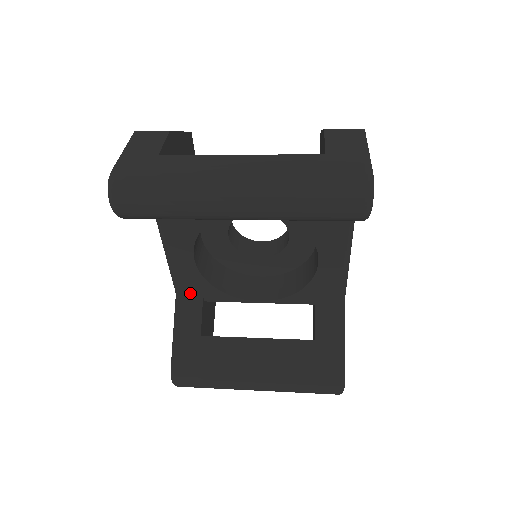
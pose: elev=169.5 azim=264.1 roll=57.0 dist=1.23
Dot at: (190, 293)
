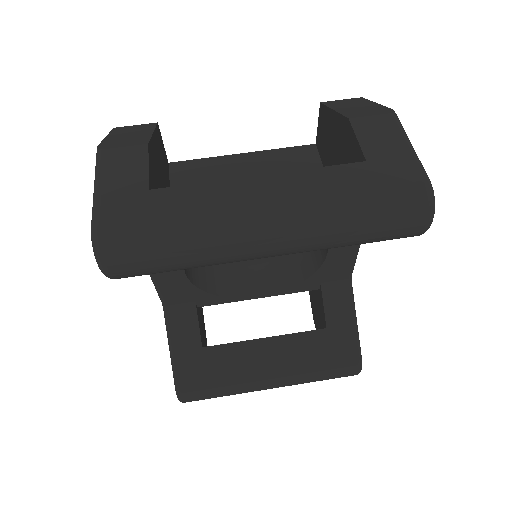
Dot at: (180, 303)
